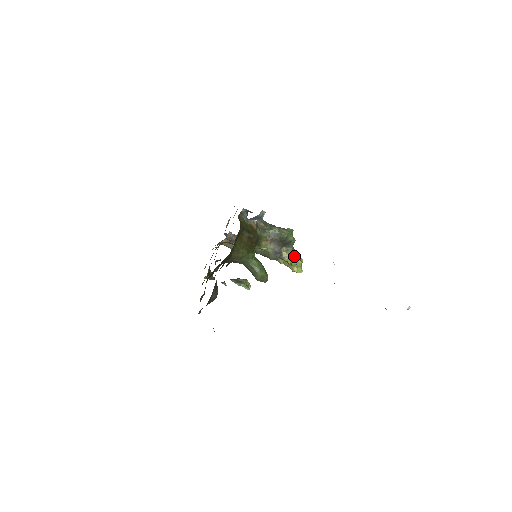
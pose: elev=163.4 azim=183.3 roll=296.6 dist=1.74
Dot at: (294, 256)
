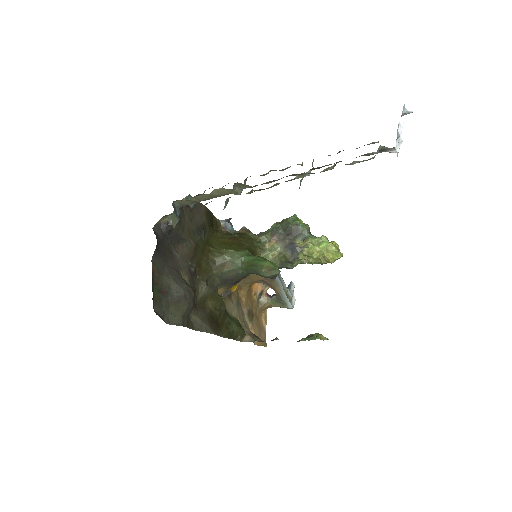
Dot at: (318, 242)
